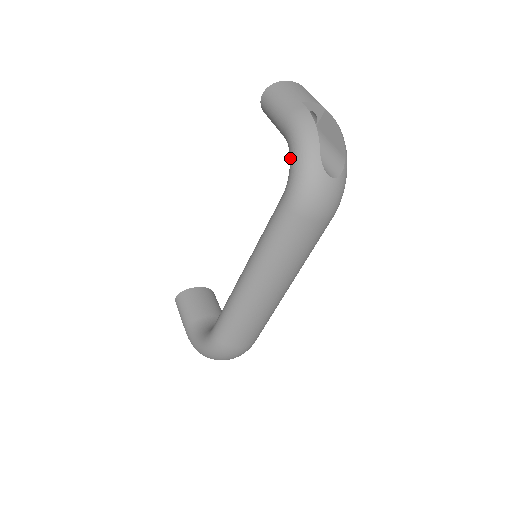
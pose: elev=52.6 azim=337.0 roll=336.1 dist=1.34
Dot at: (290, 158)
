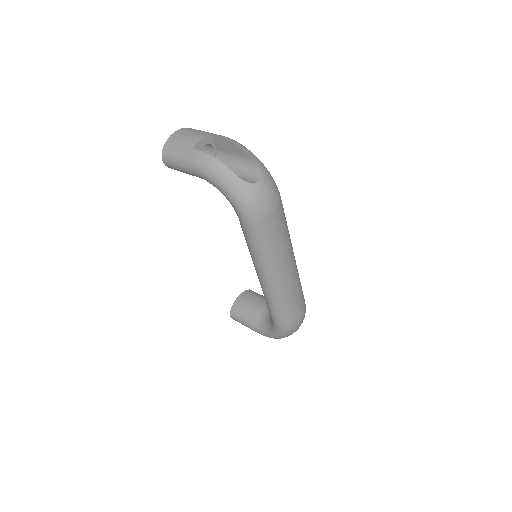
Dot at: occluded
